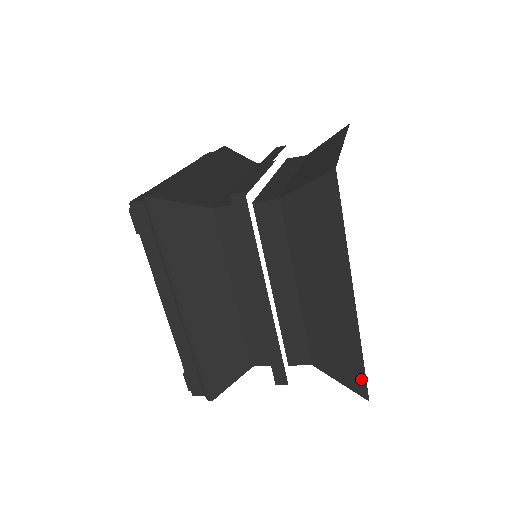
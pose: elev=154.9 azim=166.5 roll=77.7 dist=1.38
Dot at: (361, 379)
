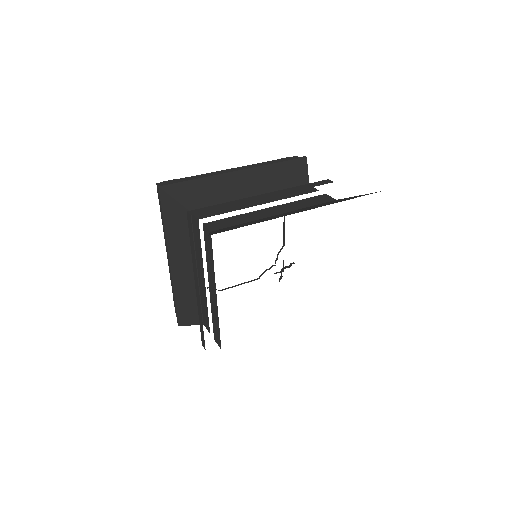
Dot at: occluded
